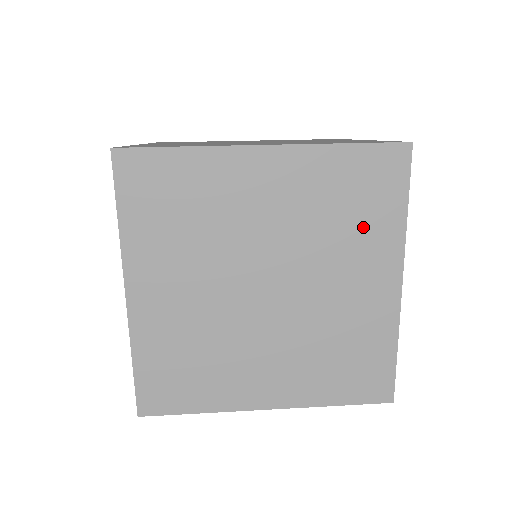
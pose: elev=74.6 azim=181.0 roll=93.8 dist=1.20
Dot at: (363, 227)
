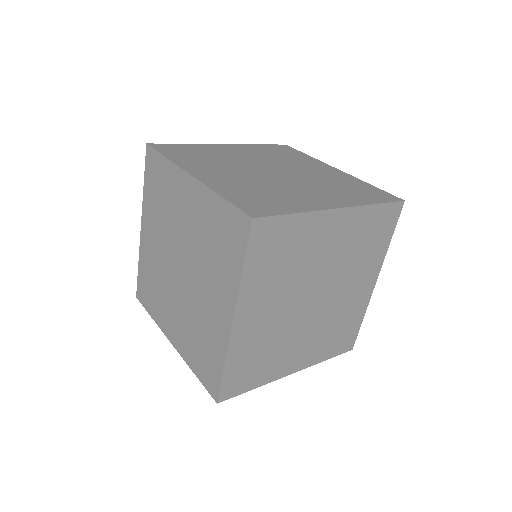
Dot at: (221, 263)
